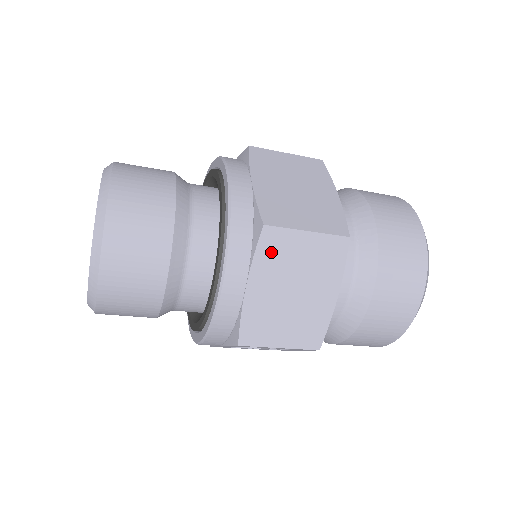
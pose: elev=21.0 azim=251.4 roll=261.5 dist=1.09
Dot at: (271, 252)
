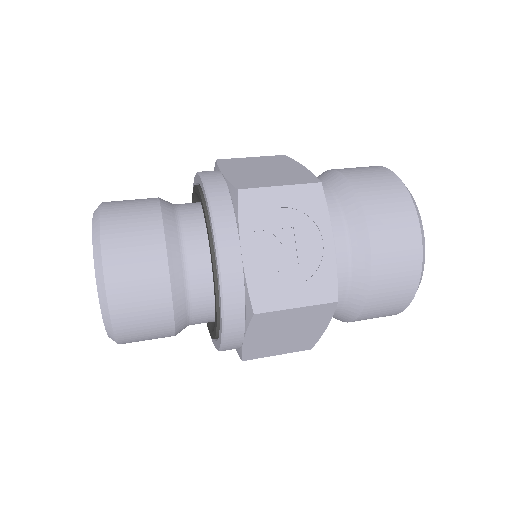
Dot at: occluded
